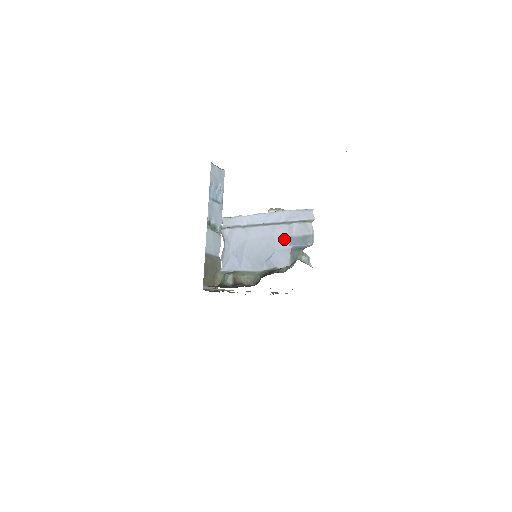
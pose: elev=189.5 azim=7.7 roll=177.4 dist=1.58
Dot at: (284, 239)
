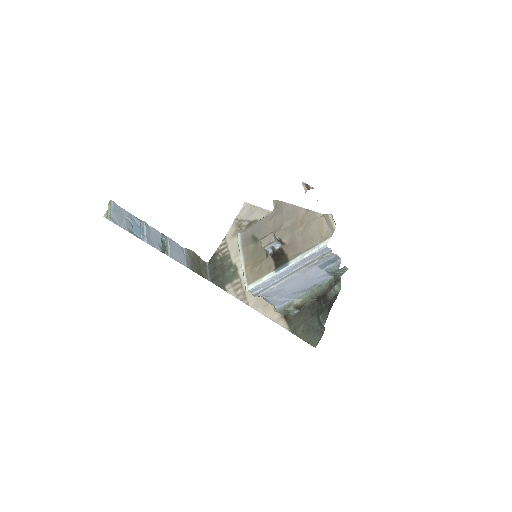
Dot at: (315, 270)
